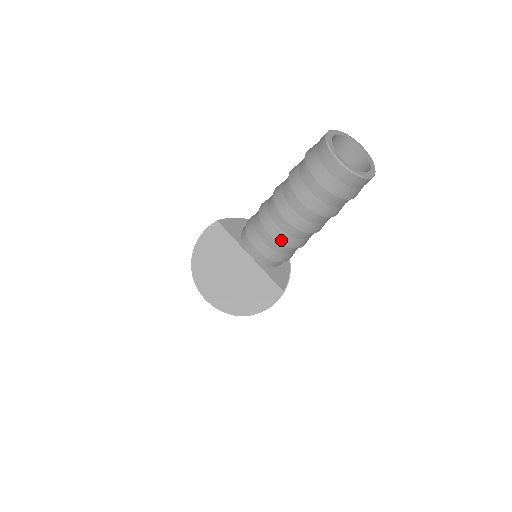
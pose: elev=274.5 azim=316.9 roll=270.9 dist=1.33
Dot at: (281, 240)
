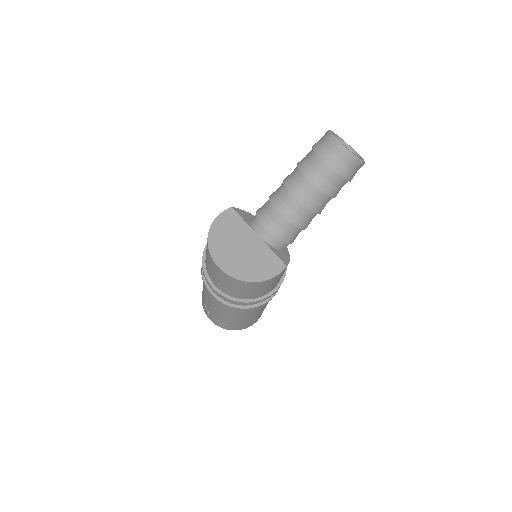
Dot at: (288, 217)
